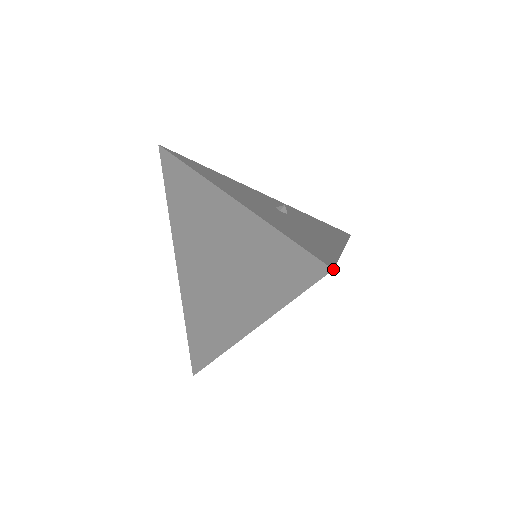
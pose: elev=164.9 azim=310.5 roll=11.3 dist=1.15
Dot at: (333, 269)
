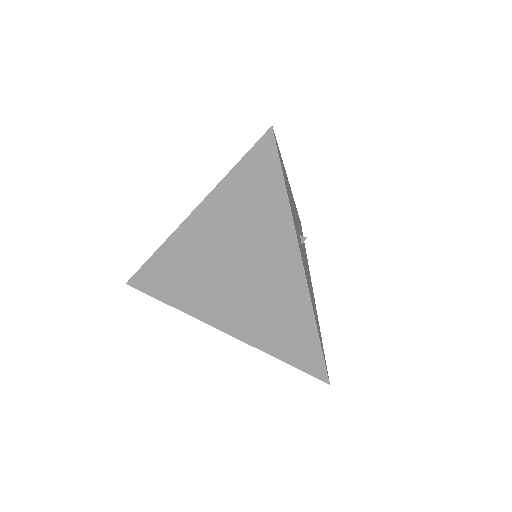
Dot at: occluded
